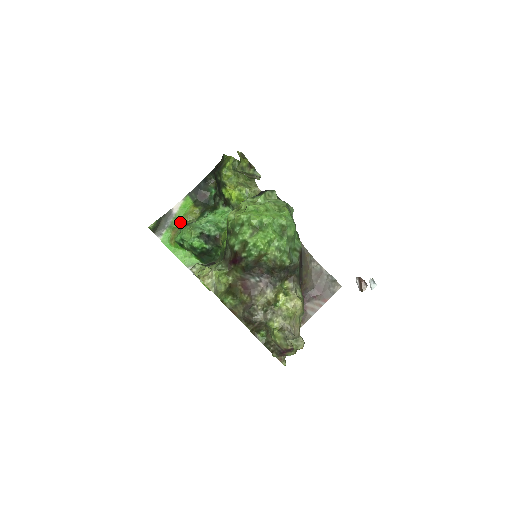
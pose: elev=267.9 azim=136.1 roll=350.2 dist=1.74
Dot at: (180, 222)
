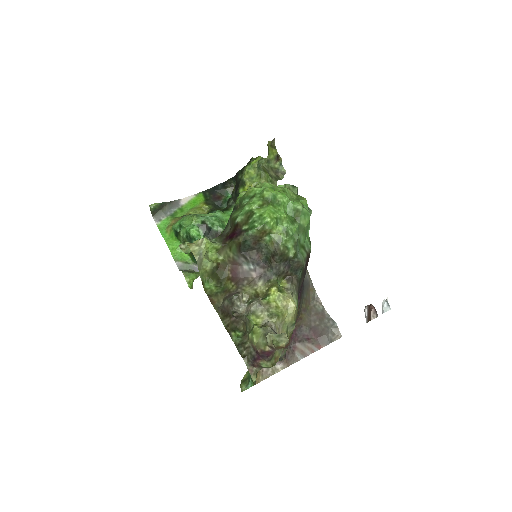
Dot at: (184, 214)
